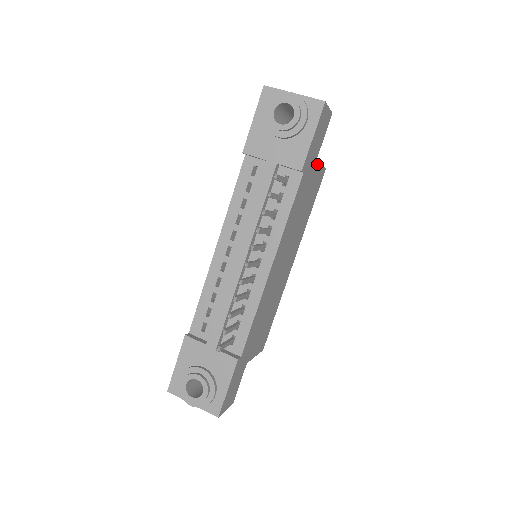
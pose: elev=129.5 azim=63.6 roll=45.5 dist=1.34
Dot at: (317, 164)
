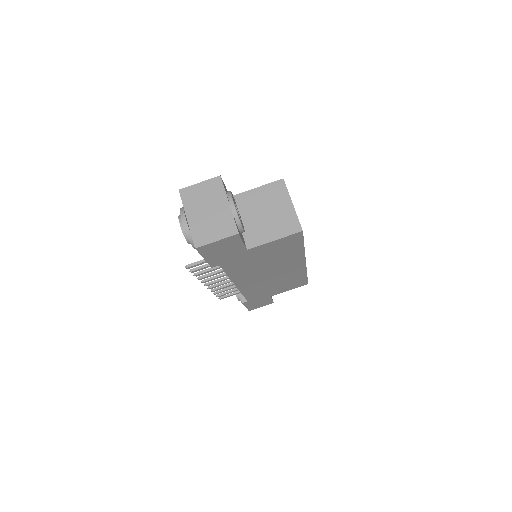
Dot at: (257, 247)
